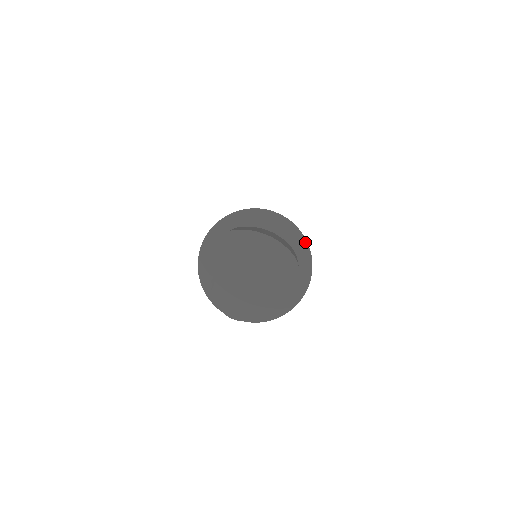
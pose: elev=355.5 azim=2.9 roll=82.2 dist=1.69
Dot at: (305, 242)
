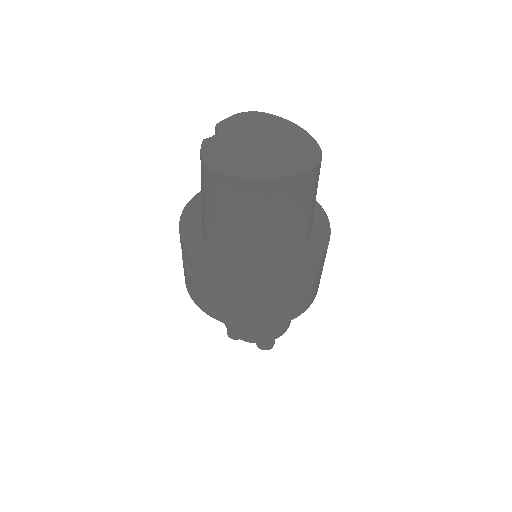
Dot at: (328, 227)
